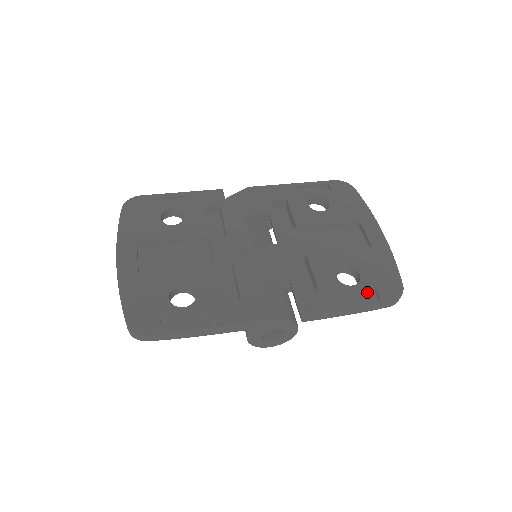
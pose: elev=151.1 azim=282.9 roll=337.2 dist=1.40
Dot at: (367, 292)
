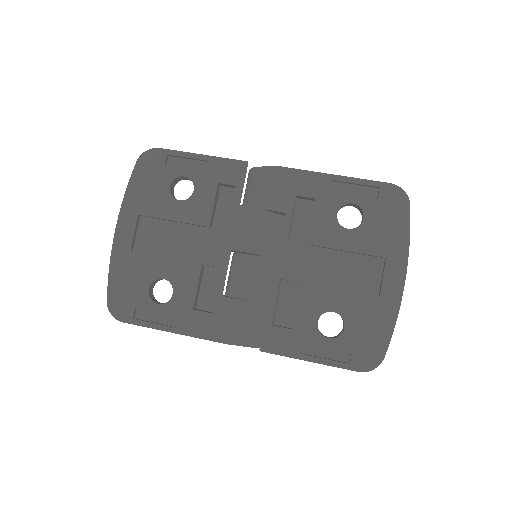
Dot at: (342, 349)
